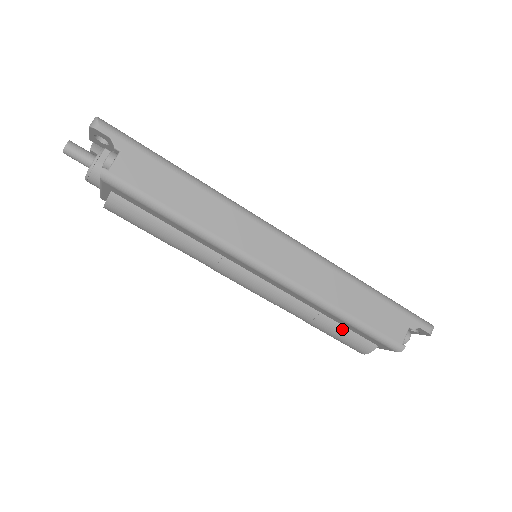
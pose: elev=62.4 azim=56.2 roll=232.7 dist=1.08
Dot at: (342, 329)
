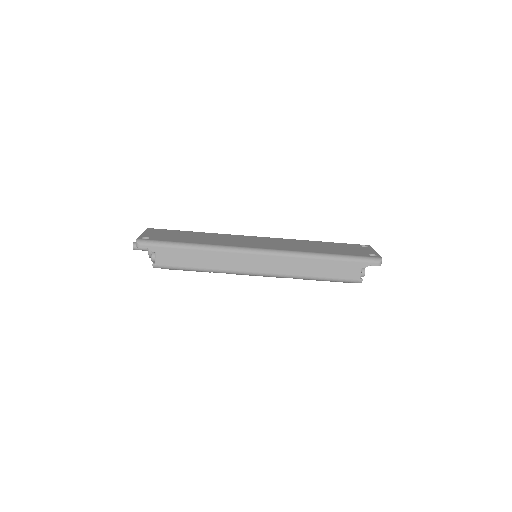
Dot at: occluded
